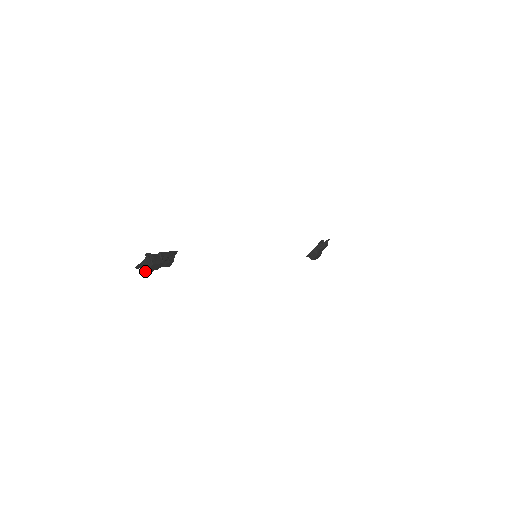
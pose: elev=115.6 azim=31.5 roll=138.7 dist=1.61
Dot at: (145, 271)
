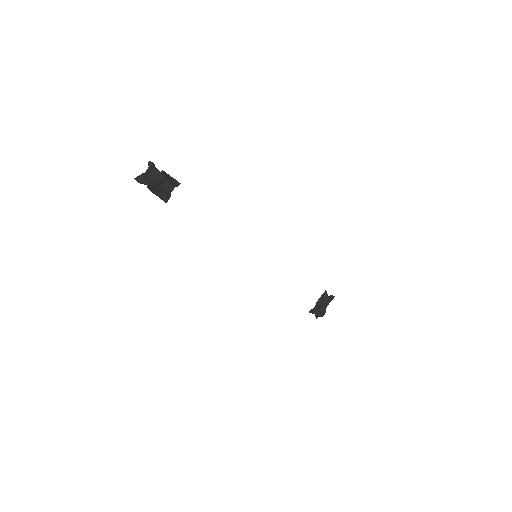
Dot at: (145, 182)
